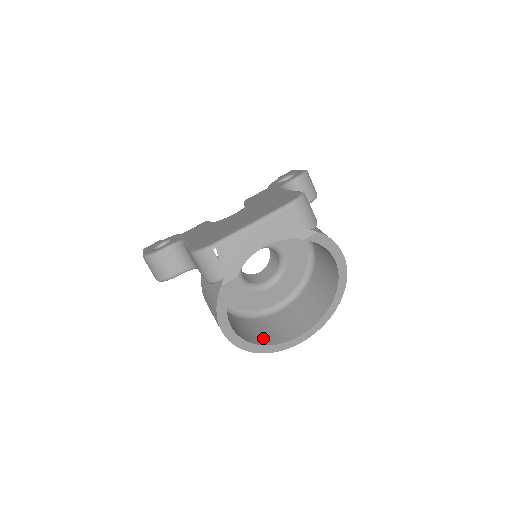
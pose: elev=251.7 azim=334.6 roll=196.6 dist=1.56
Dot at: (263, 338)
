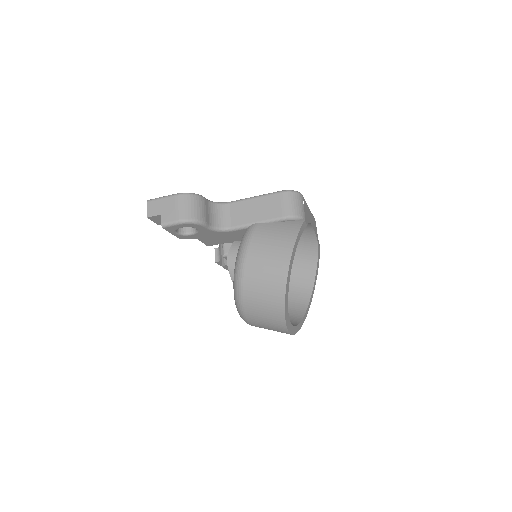
Dot at: occluded
